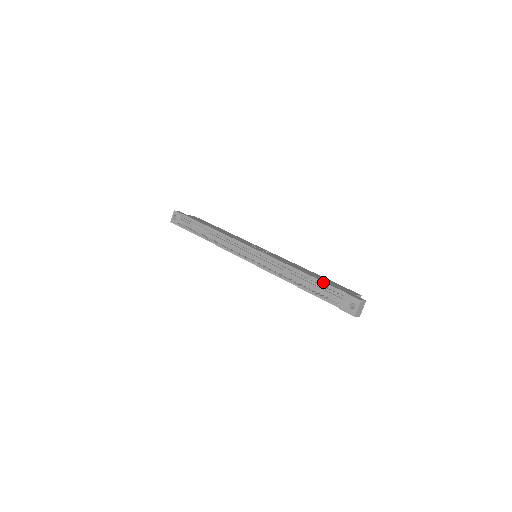
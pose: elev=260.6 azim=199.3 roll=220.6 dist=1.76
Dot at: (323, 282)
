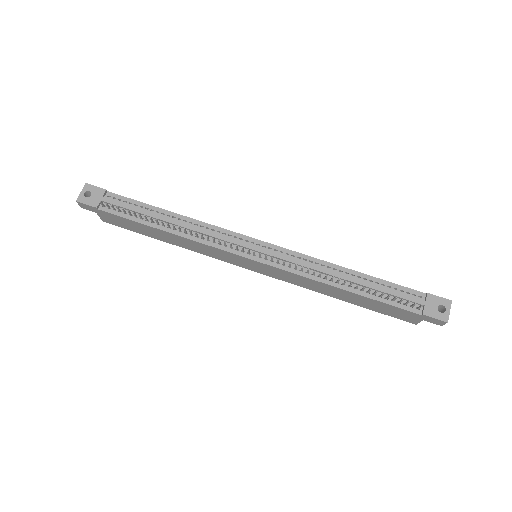
Dot at: (389, 282)
